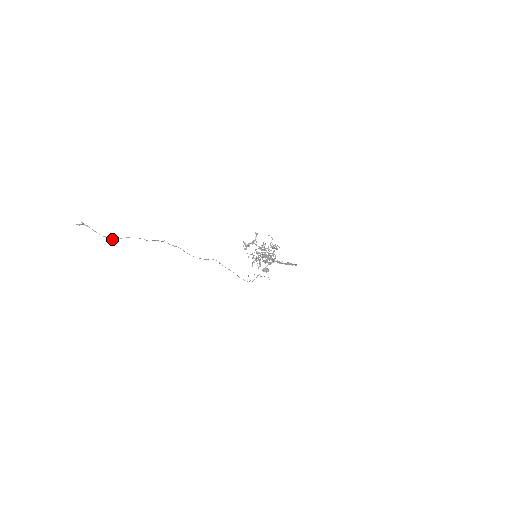
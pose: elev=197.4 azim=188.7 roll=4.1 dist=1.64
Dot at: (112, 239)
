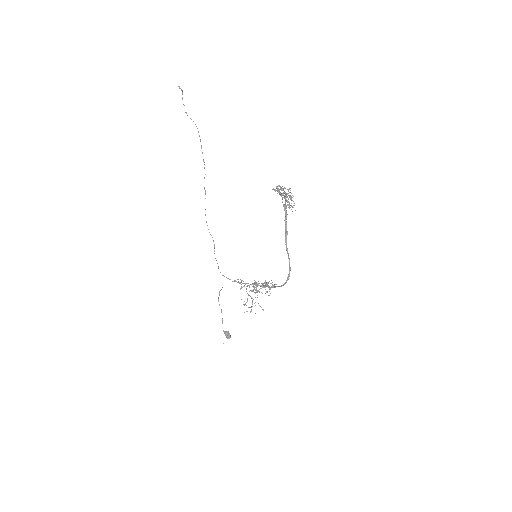
Dot at: occluded
